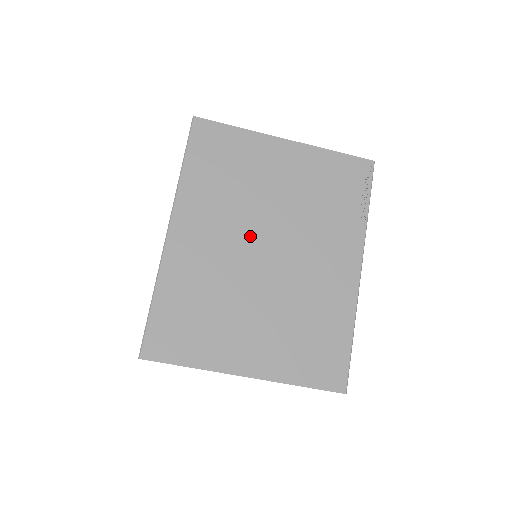
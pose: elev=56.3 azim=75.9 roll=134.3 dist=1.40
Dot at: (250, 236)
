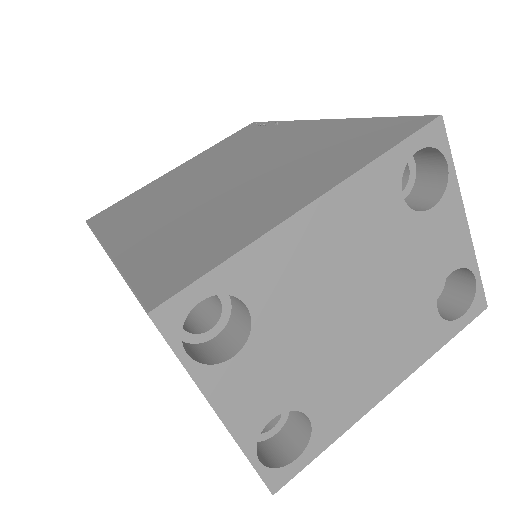
Dot at: (195, 192)
